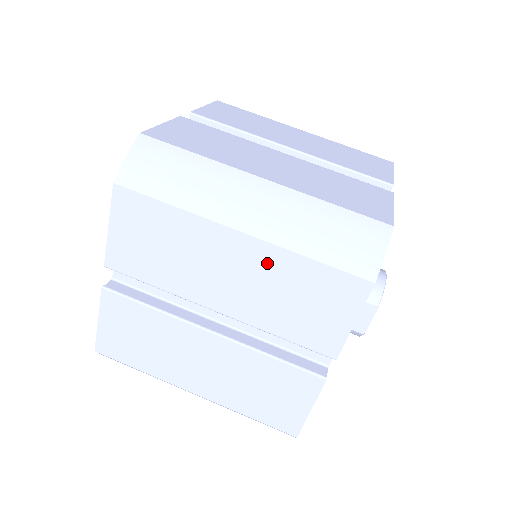
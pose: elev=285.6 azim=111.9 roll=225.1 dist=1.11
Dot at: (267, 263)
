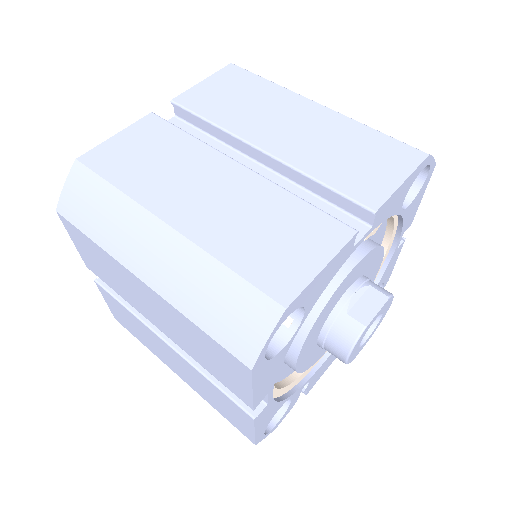
Dot at: (334, 125)
